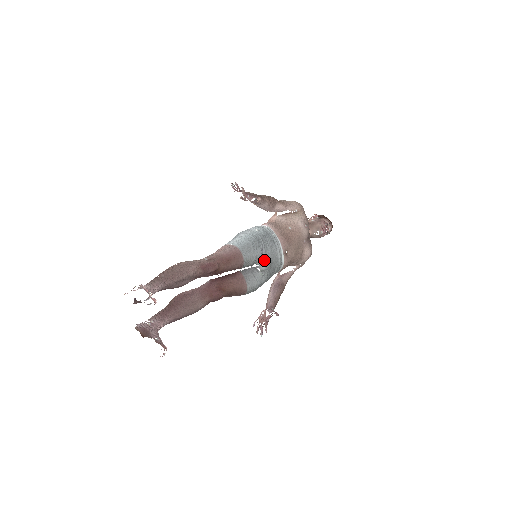
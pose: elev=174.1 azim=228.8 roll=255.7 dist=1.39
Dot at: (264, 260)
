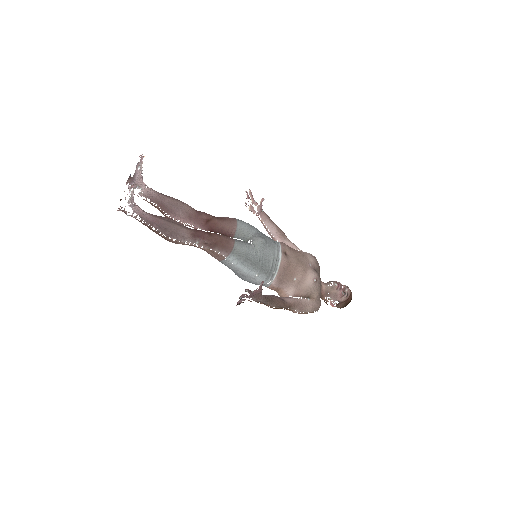
Dot at: (258, 236)
